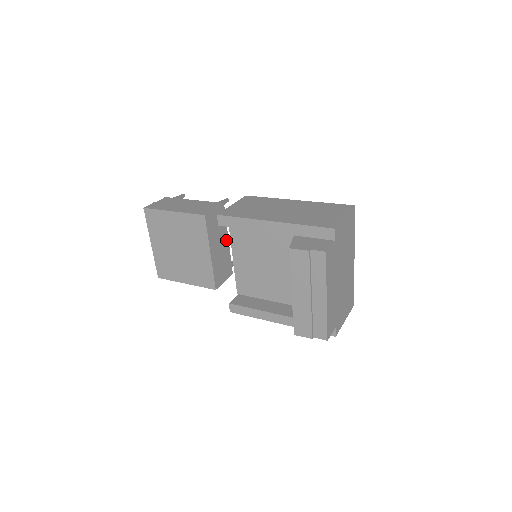
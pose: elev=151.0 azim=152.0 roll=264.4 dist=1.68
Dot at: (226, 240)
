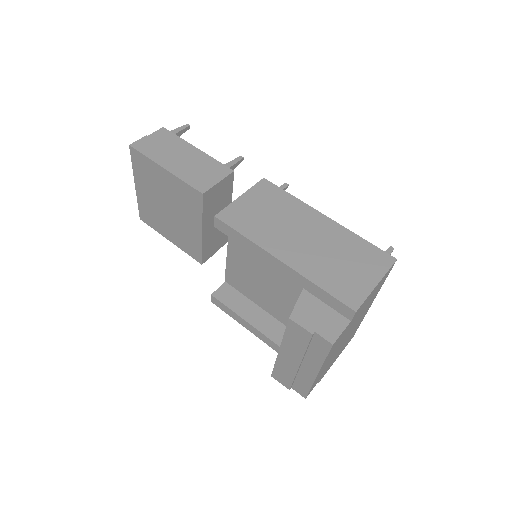
Dot at: occluded
